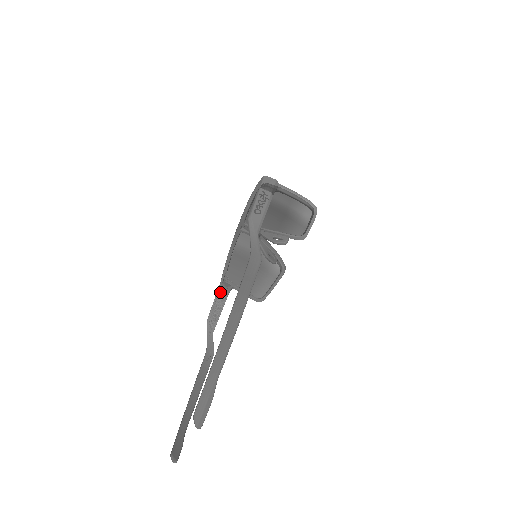
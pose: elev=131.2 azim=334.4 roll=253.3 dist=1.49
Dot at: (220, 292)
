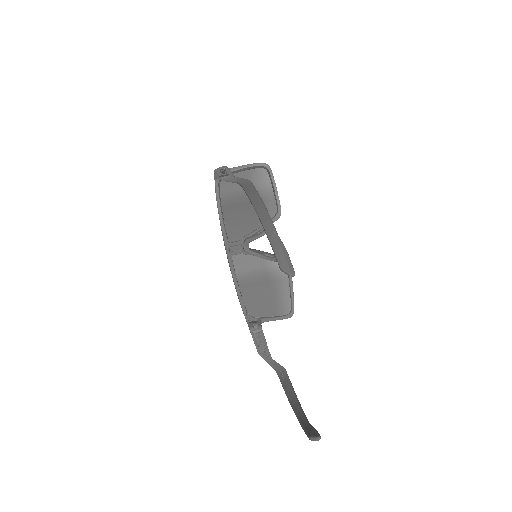
Dot at: (253, 330)
